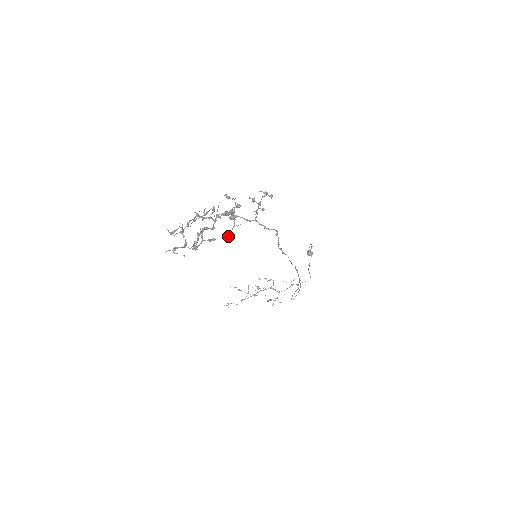
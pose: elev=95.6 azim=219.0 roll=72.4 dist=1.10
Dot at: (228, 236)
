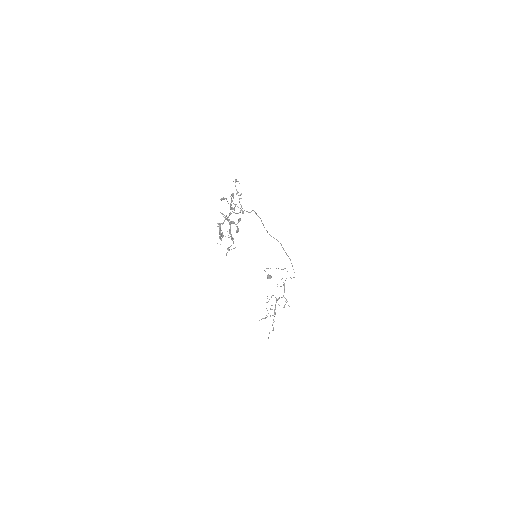
Dot at: (243, 213)
